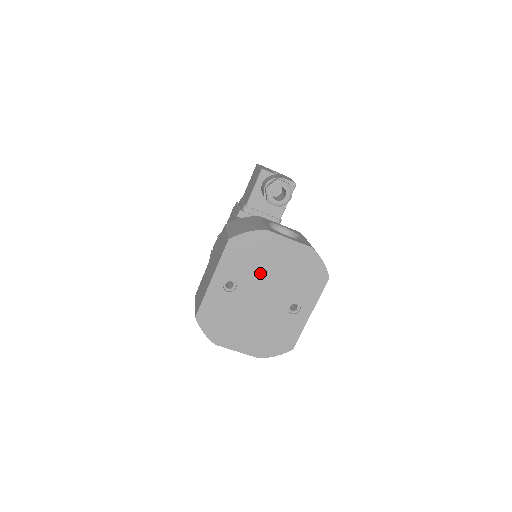
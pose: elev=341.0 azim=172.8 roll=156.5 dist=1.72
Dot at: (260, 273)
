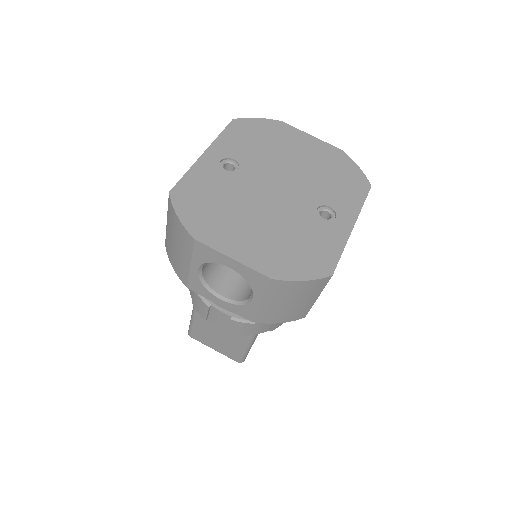
Dot at: (273, 161)
